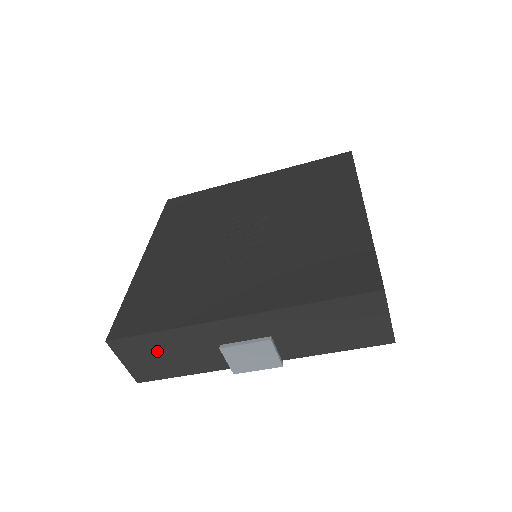
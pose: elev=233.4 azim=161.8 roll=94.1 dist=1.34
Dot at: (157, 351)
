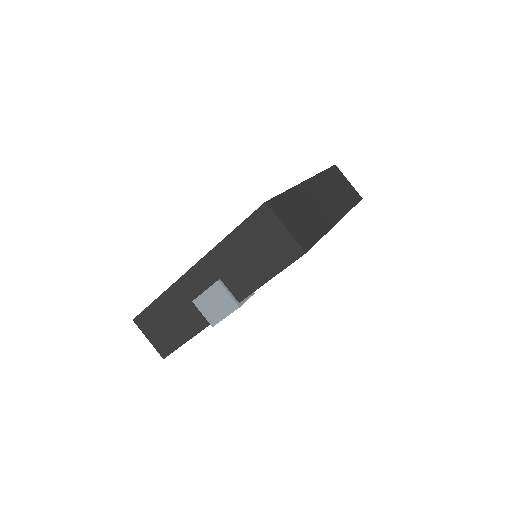
Dot at: (162, 320)
